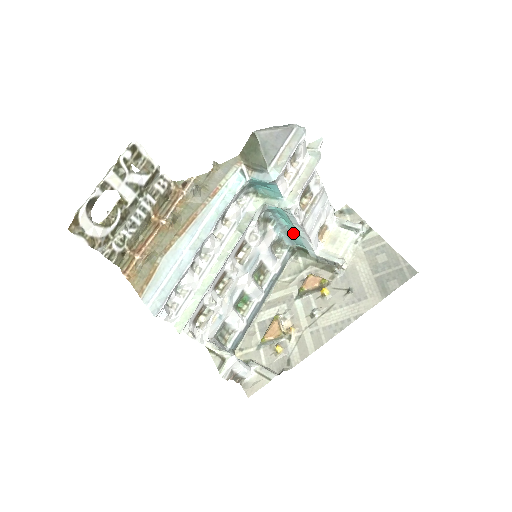
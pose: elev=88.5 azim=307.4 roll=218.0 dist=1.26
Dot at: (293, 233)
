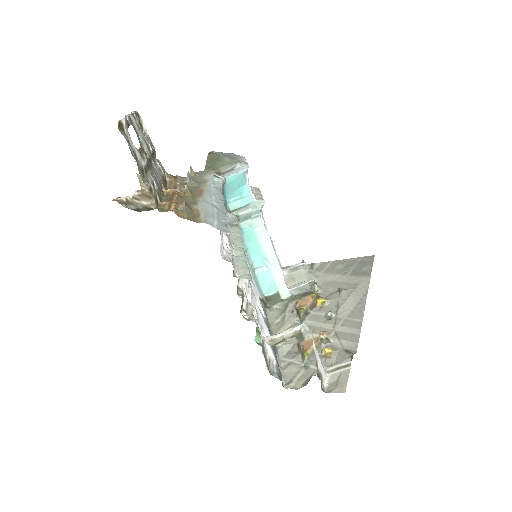
Dot at: (261, 270)
